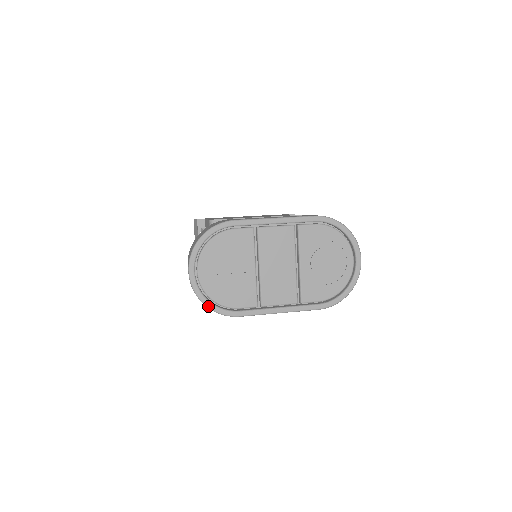
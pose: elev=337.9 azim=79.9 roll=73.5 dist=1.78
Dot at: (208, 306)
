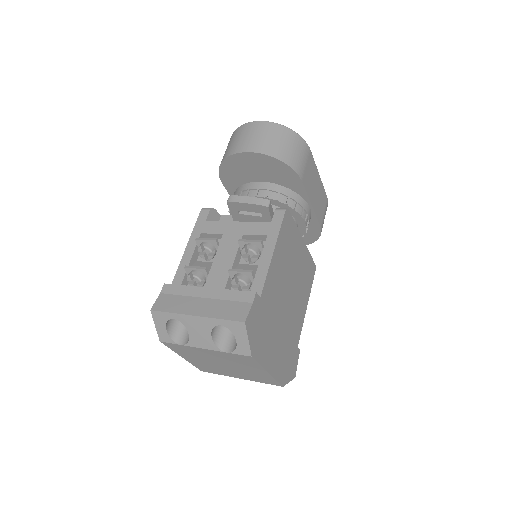
Dot at: (291, 130)
